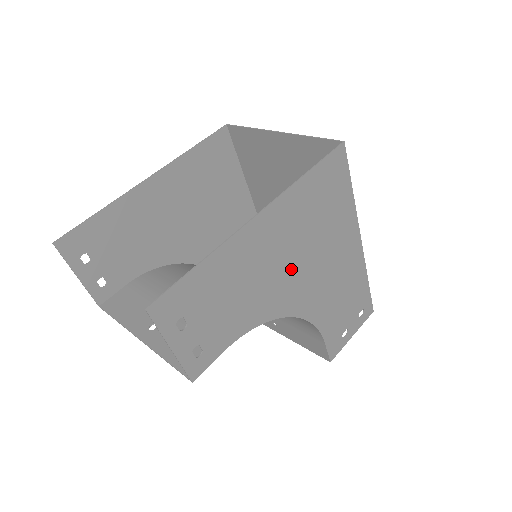
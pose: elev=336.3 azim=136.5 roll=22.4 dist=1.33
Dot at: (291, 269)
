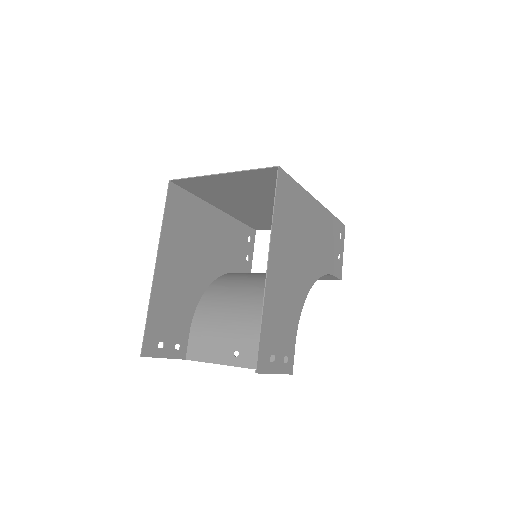
Dot at: (297, 266)
